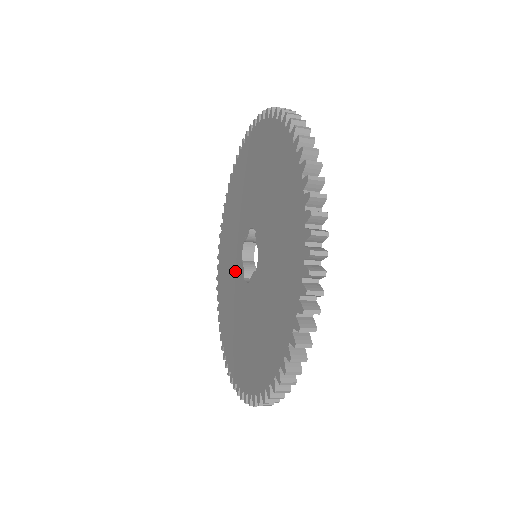
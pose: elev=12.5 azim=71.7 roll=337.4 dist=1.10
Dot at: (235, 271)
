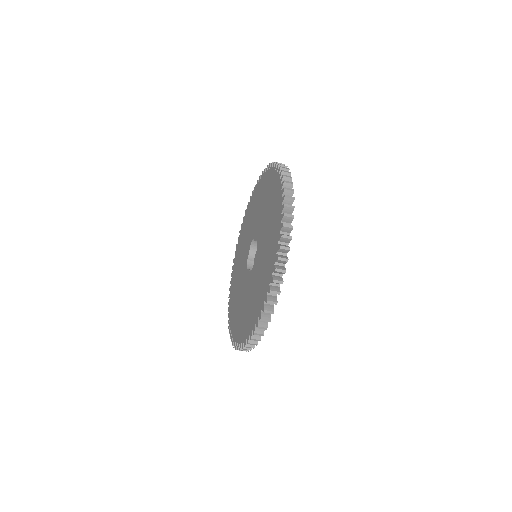
Dot at: (243, 285)
